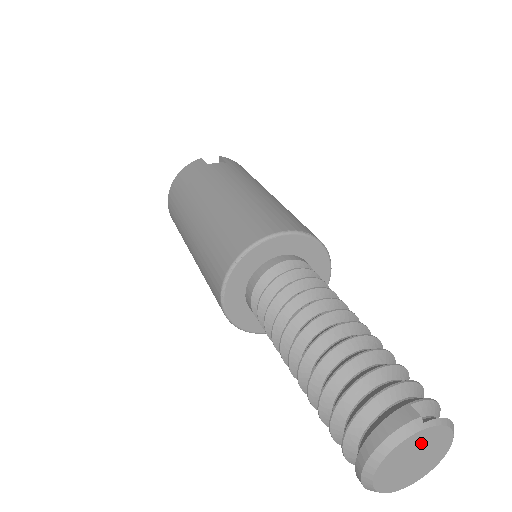
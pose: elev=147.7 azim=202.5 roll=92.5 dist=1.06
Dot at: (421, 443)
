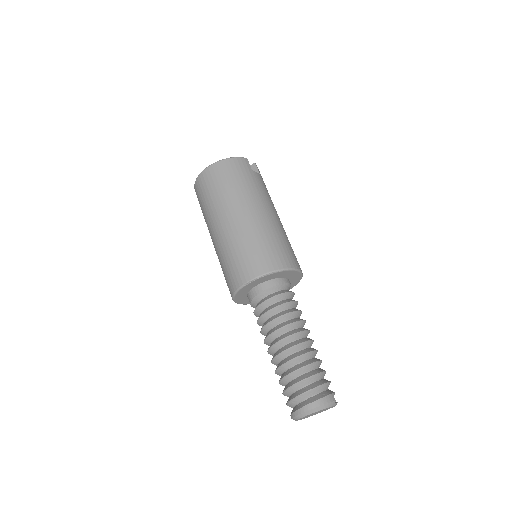
Dot at: occluded
